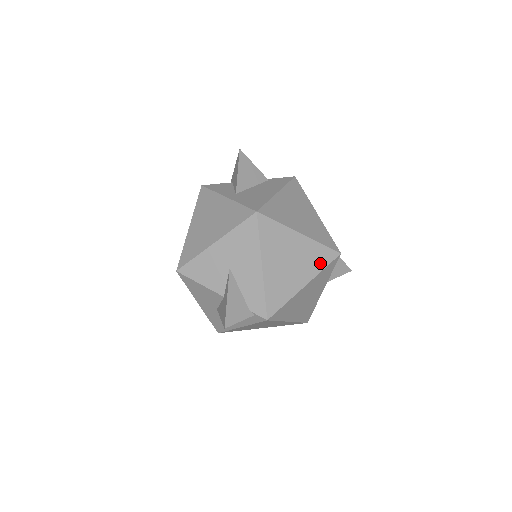
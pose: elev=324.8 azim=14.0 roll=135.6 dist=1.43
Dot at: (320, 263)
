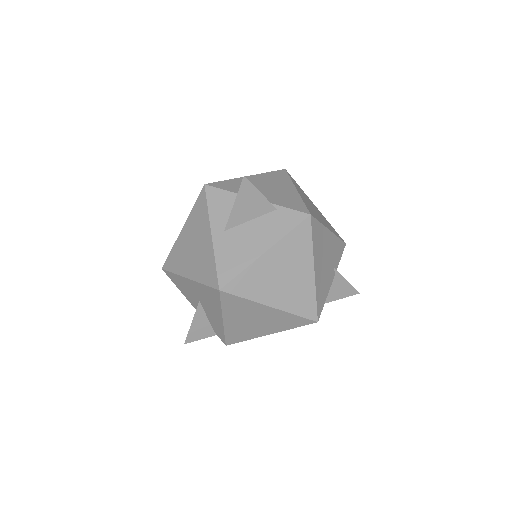
Dot at: (290, 325)
